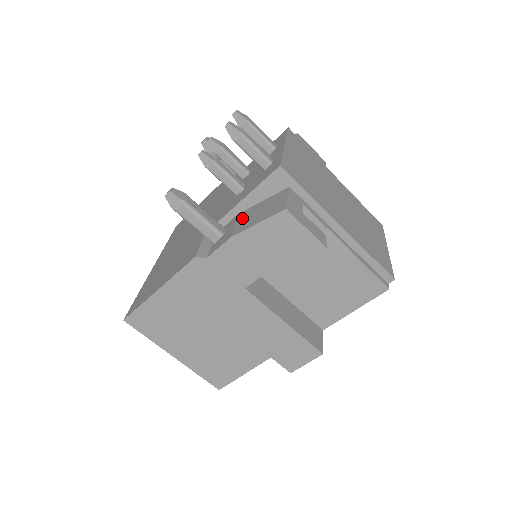
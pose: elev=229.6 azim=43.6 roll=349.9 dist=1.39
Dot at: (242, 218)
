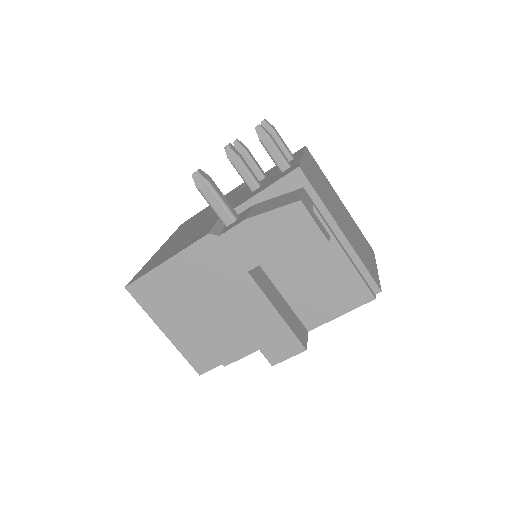
Dot at: (257, 207)
